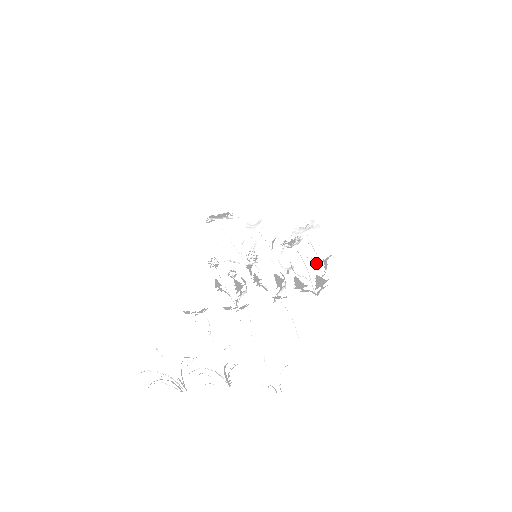
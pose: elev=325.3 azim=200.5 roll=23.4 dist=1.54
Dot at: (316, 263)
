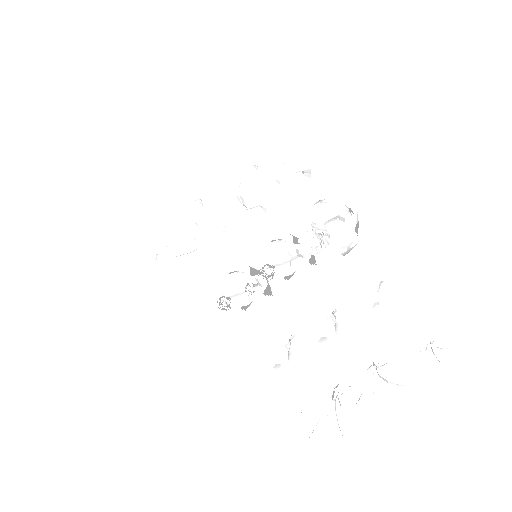
Dot at: (318, 201)
